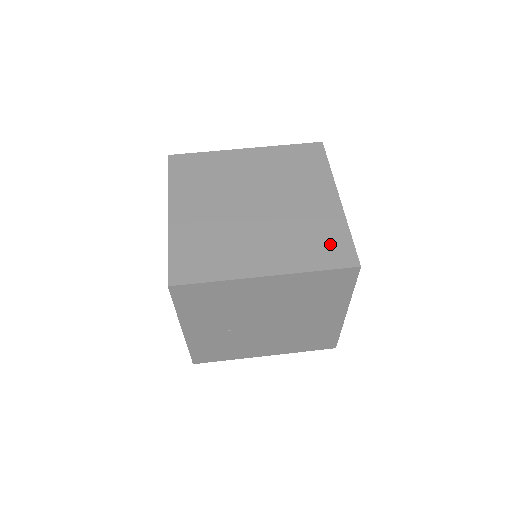
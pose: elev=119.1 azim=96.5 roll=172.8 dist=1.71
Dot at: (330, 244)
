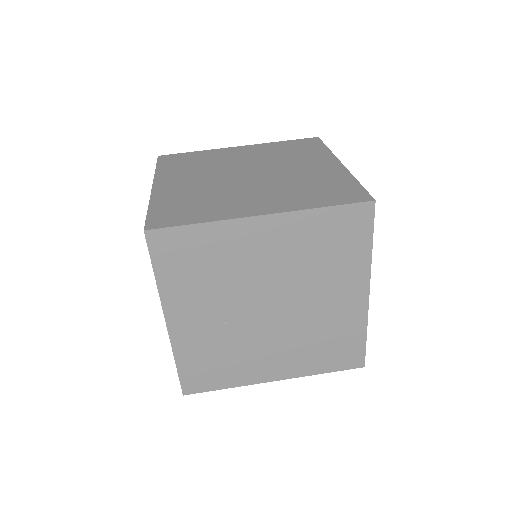
Dot at: (336, 189)
